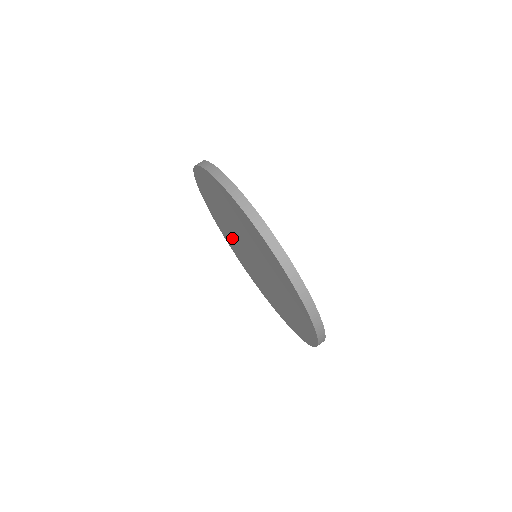
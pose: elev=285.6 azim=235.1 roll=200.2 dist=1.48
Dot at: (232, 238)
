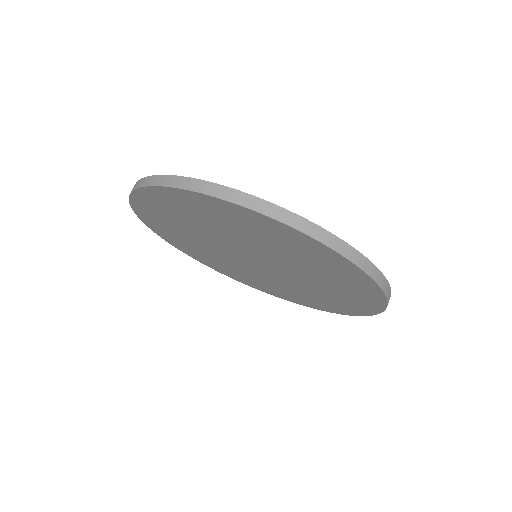
Dot at: (258, 278)
